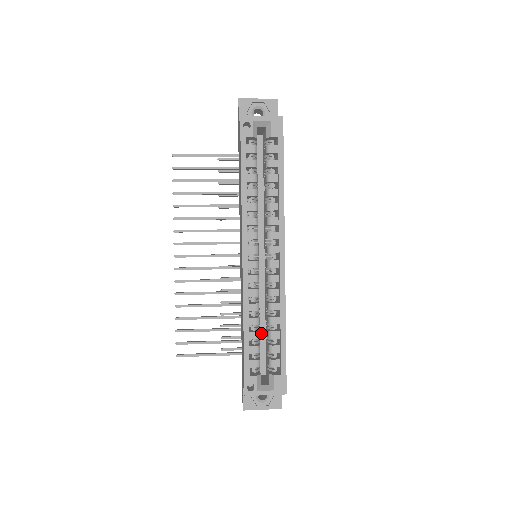
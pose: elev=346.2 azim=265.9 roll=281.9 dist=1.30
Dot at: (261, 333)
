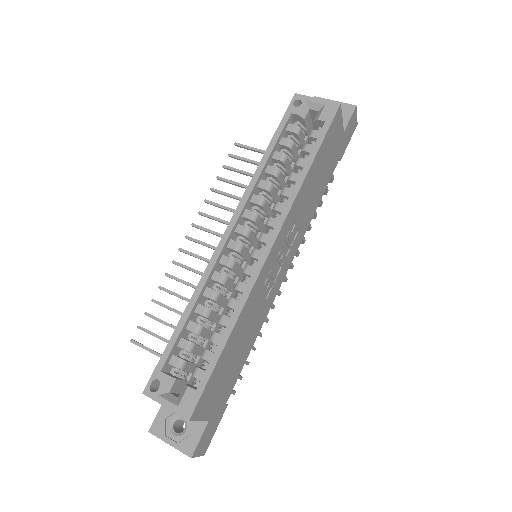
Dot at: (216, 344)
